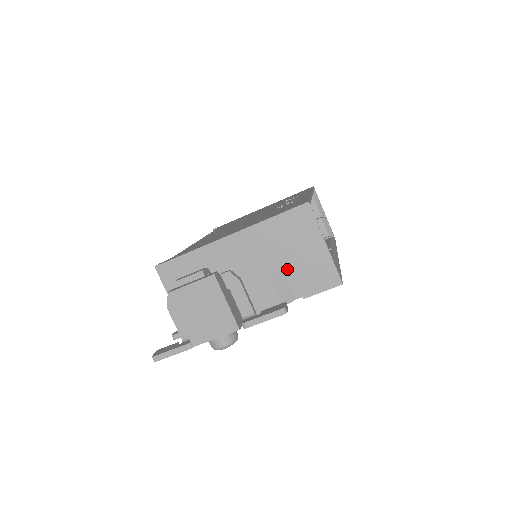
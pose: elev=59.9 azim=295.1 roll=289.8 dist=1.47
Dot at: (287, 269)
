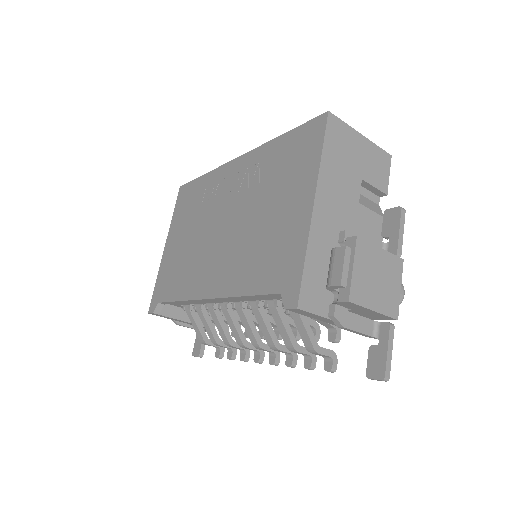
Dot at: occluded
